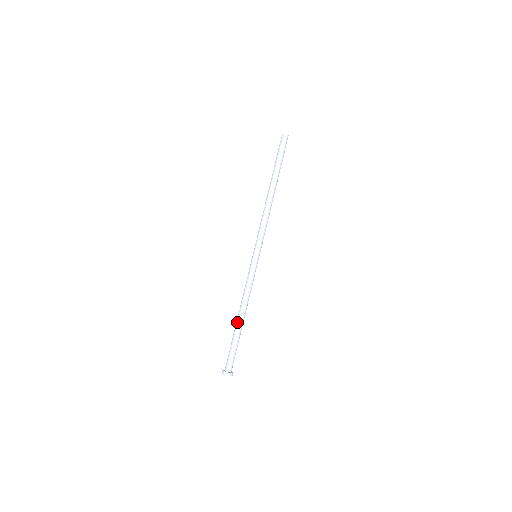
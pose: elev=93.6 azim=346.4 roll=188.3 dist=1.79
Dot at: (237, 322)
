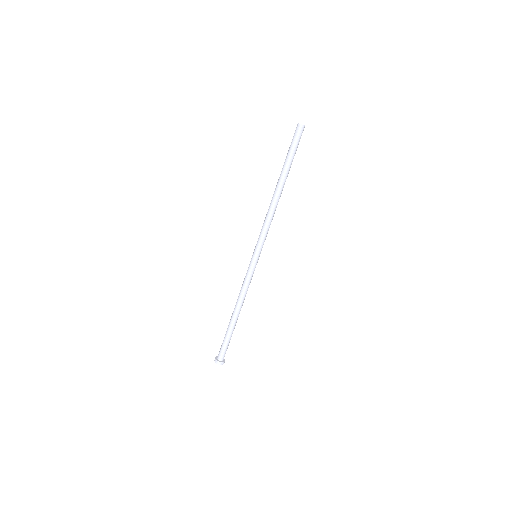
Dot at: (234, 319)
